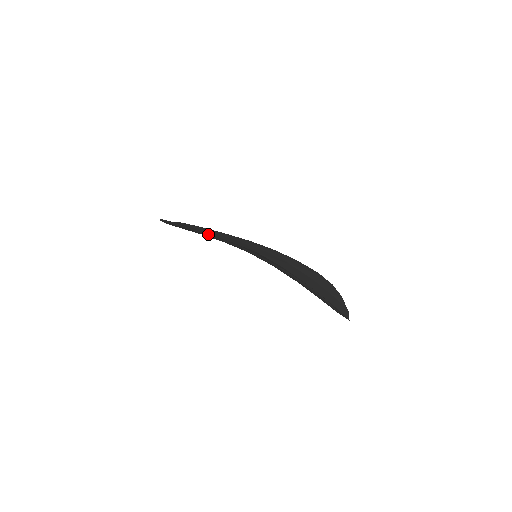
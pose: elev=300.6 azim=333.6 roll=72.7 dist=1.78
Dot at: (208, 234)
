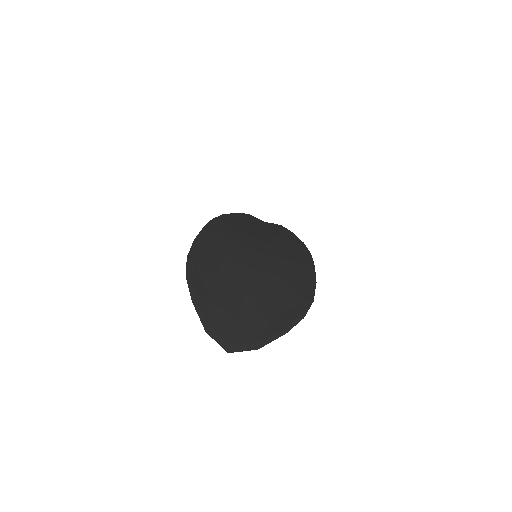
Dot at: (215, 218)
